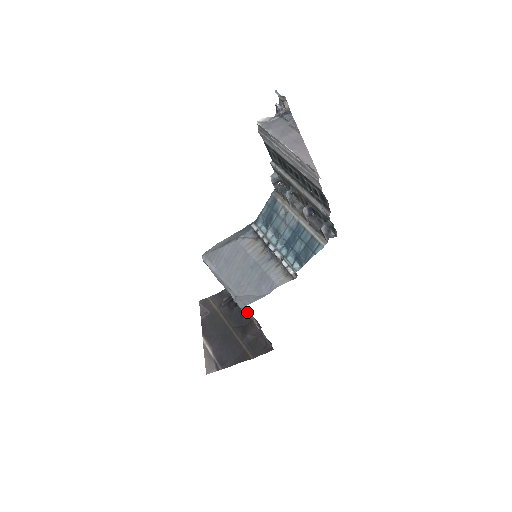
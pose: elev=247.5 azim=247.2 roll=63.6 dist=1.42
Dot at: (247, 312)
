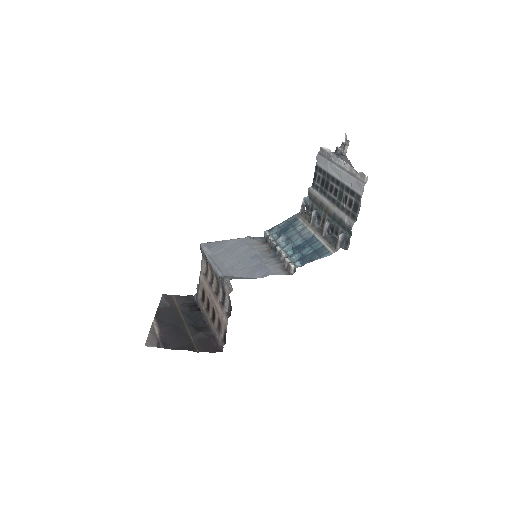
Dot at: (230, 289)
